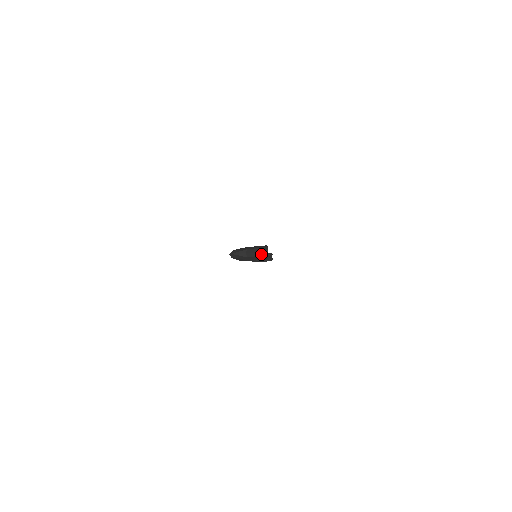
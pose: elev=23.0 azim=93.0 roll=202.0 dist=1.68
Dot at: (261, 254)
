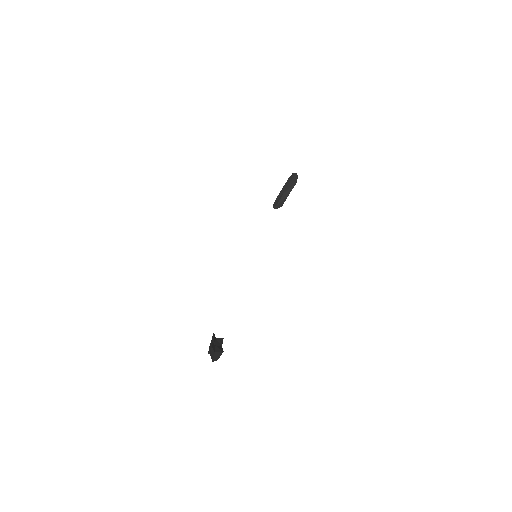
Dot at: (214, 359)
